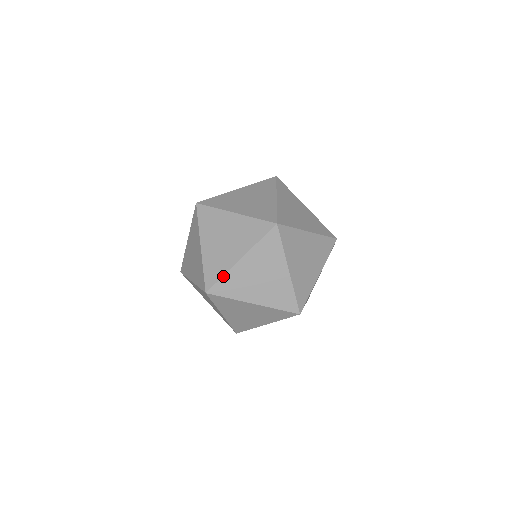
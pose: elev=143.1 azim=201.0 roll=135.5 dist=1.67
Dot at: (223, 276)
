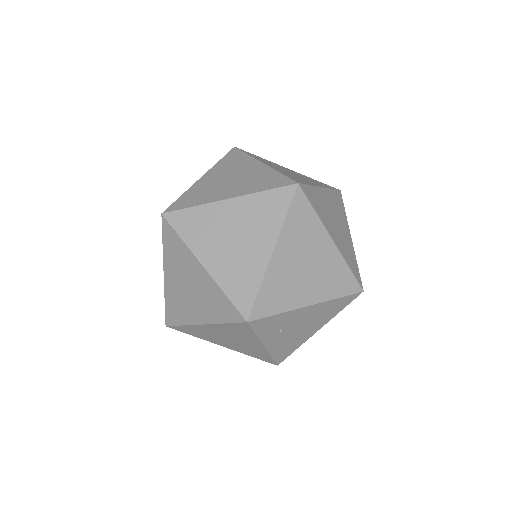
Dot at: (311, 185)
